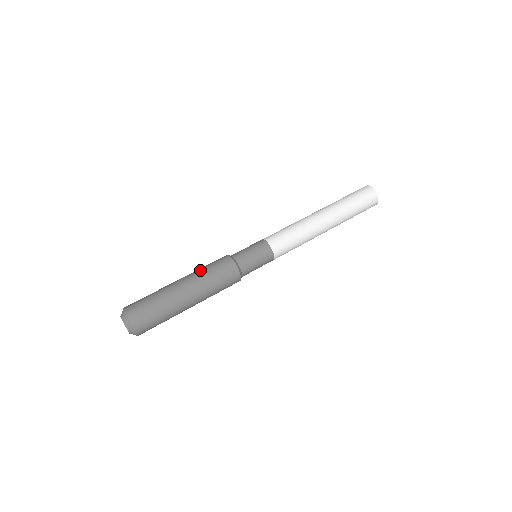
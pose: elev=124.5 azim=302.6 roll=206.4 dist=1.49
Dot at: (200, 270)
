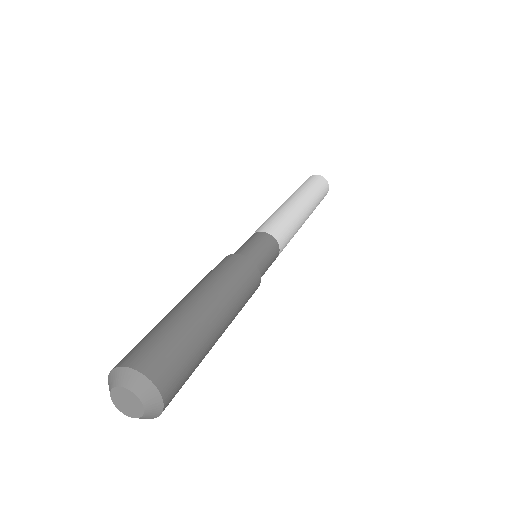
Dot at: (200, 281)
